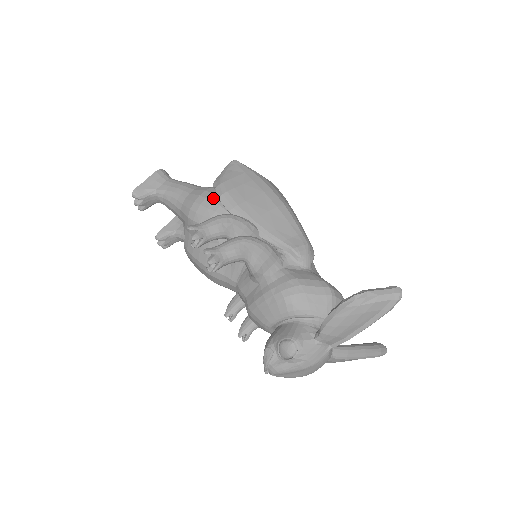
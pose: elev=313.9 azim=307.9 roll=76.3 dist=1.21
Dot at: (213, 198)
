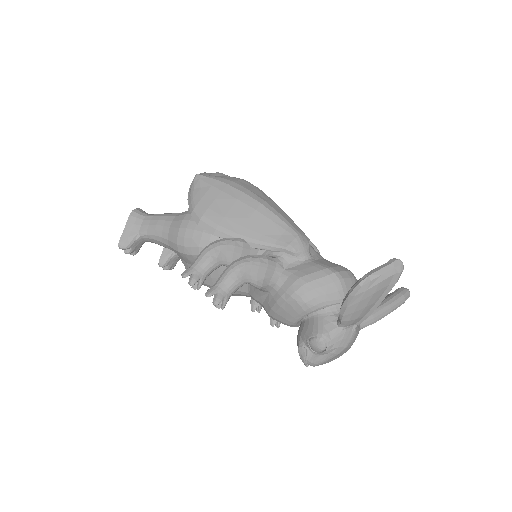
Dot at: (193, 226)
